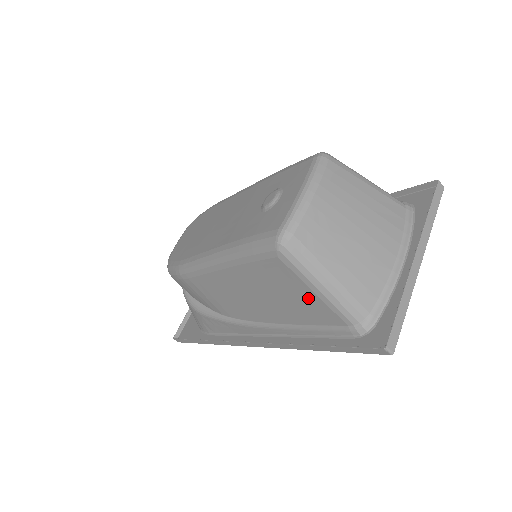
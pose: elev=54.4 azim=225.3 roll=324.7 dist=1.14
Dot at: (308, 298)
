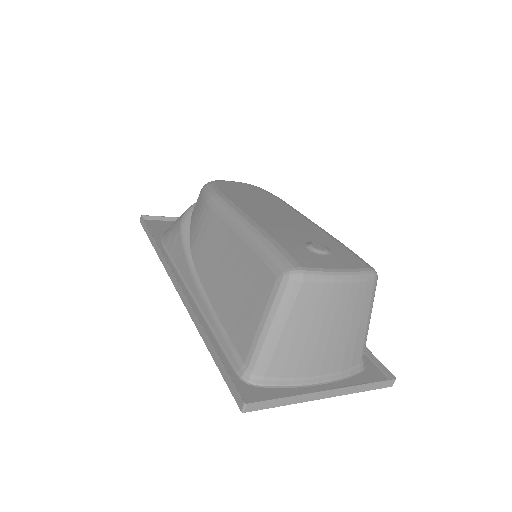
Dot at: (252, 319)
